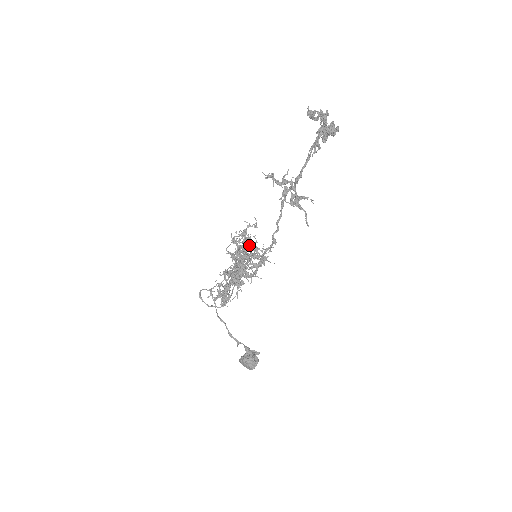
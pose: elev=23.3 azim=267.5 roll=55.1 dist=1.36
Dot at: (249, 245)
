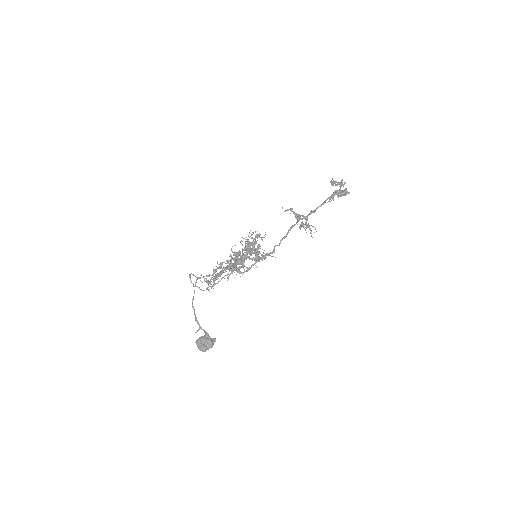
Dot at: (254, 247)
